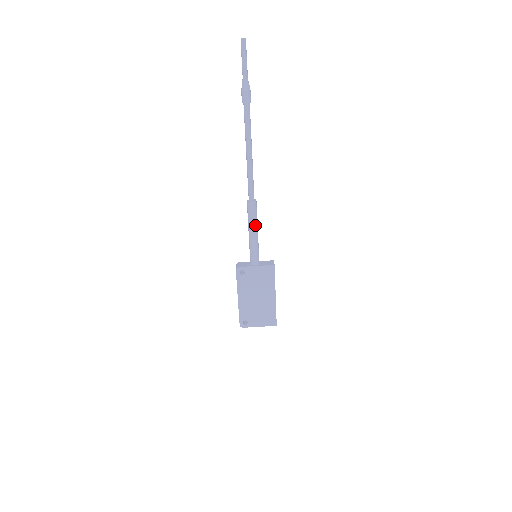
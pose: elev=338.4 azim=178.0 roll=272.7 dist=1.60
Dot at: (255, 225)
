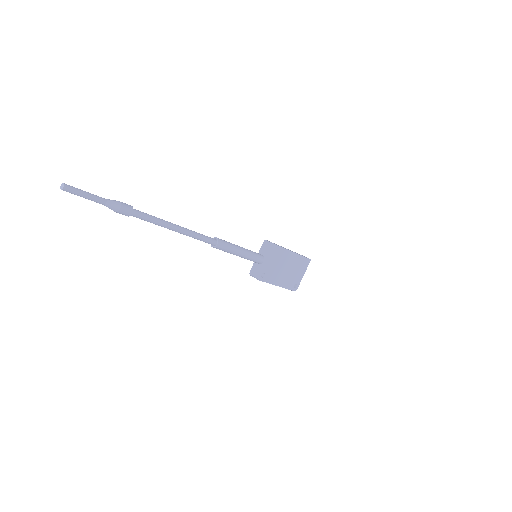
Dot at: (236, 248)
